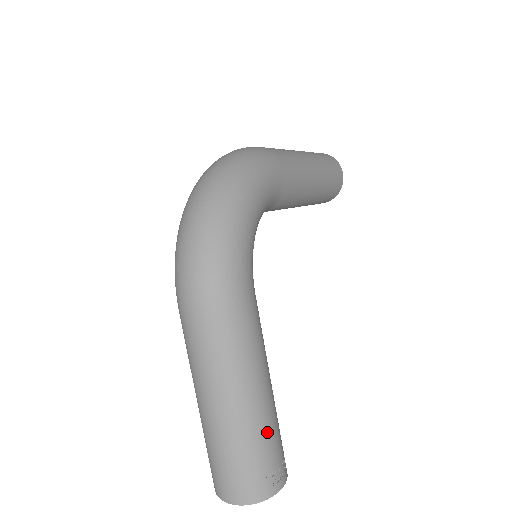
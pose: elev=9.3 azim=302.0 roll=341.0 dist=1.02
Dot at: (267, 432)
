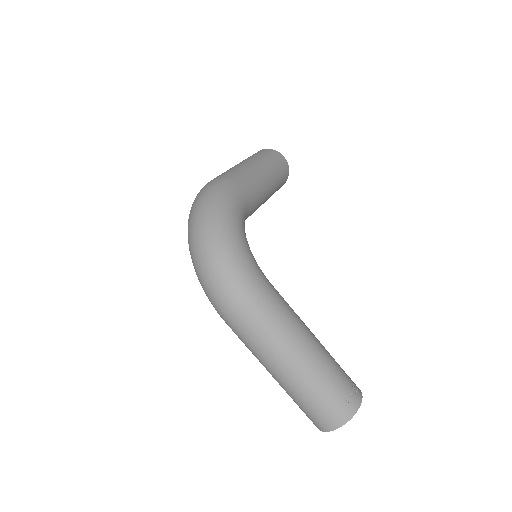
Dot at: (330, 370)
